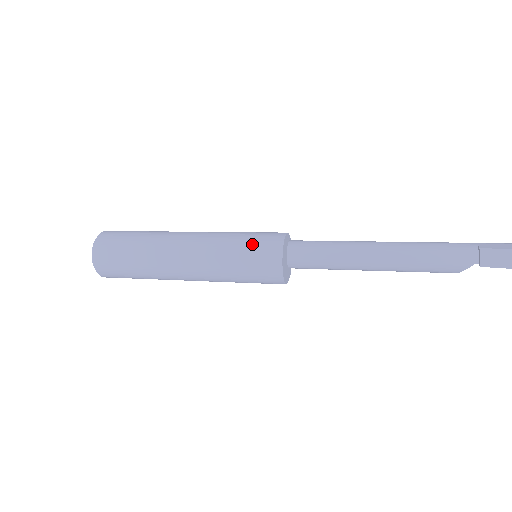
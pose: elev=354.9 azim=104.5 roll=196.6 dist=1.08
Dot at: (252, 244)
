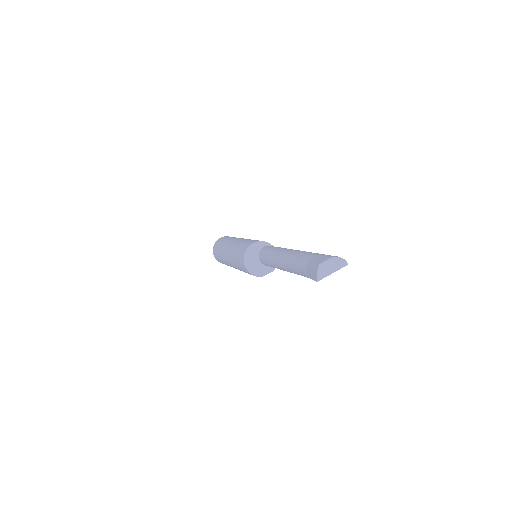
Dot at: (240, 250)
